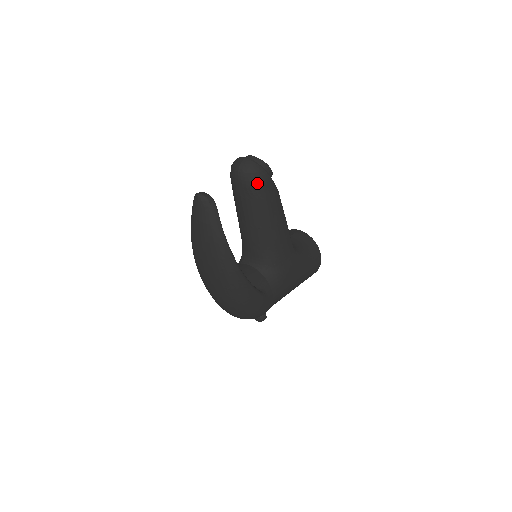
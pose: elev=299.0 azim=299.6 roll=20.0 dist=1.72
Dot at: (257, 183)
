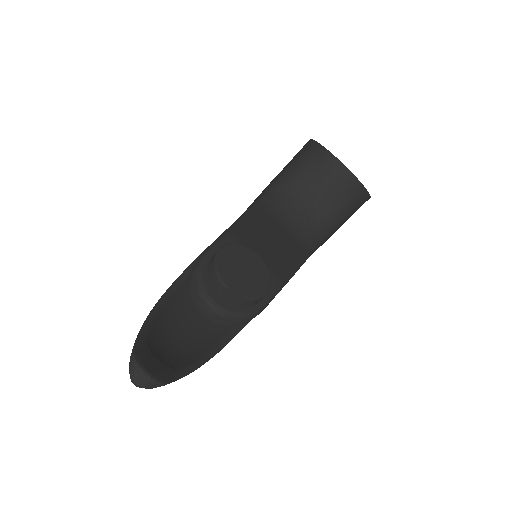
Dot at: occluded
